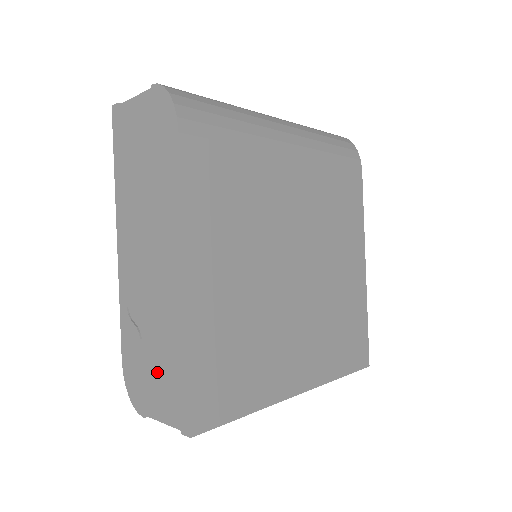
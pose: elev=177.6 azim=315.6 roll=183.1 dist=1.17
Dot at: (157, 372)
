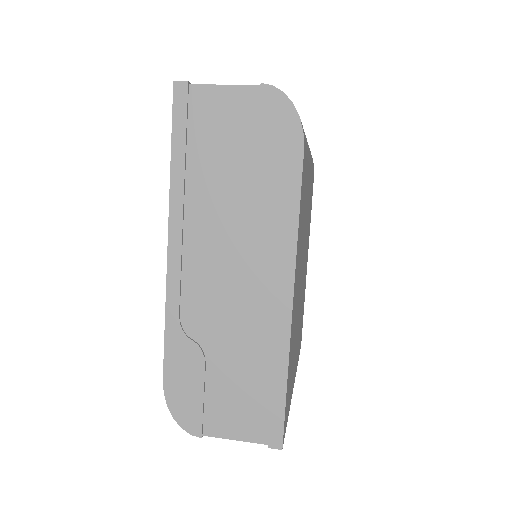
Dot at: (230, 391)
